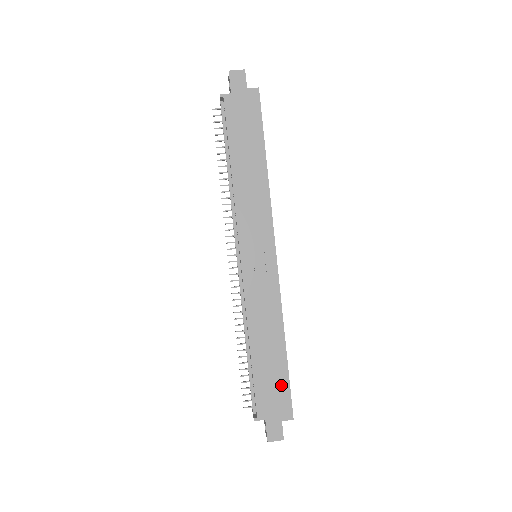
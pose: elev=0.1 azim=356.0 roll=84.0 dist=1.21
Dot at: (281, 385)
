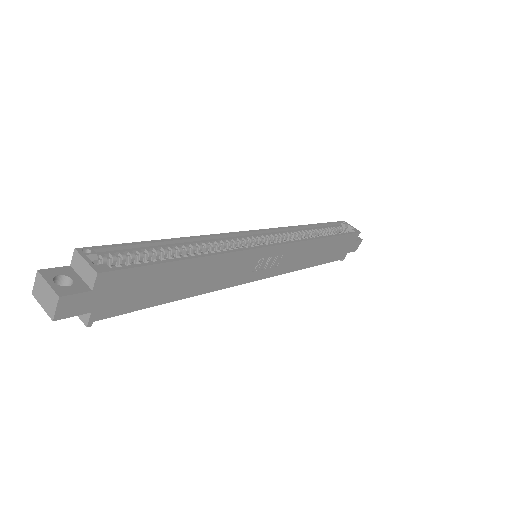
Dot at: (342, 241)
